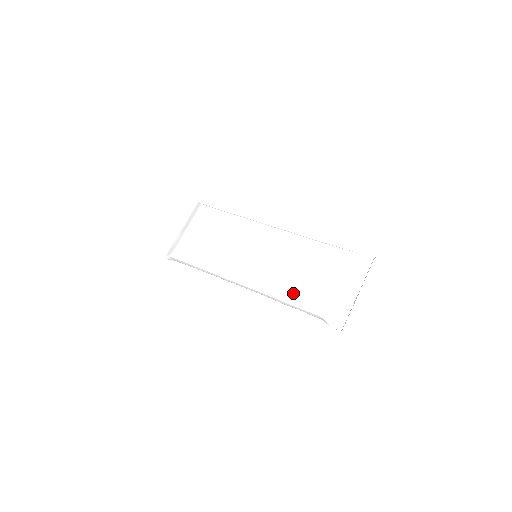
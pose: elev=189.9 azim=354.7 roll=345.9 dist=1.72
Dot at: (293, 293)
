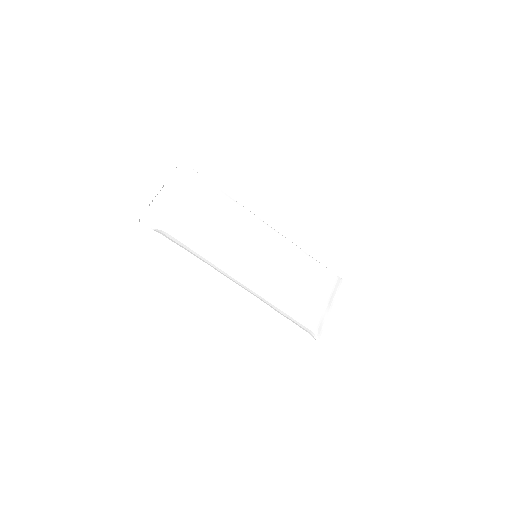
Dot at: (294, 306)
